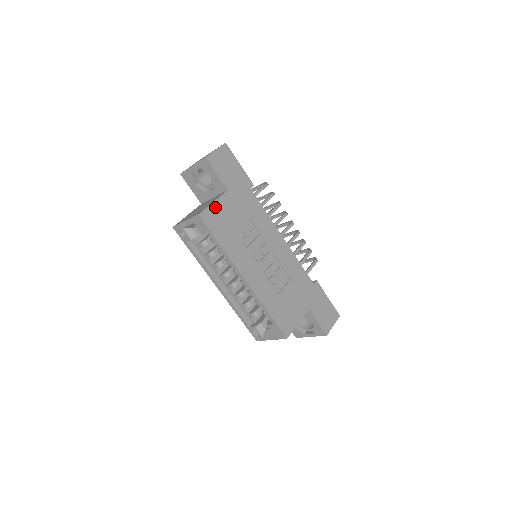
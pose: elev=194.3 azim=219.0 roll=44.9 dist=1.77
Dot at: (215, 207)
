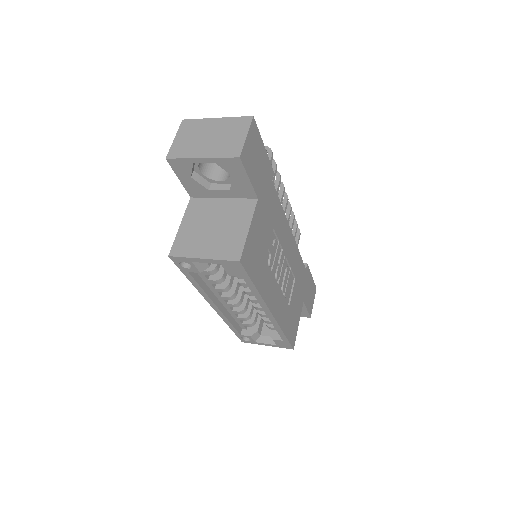
Dot at: (250, 236)
